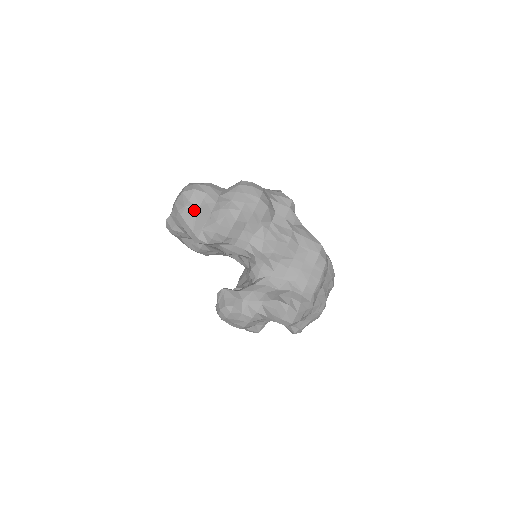
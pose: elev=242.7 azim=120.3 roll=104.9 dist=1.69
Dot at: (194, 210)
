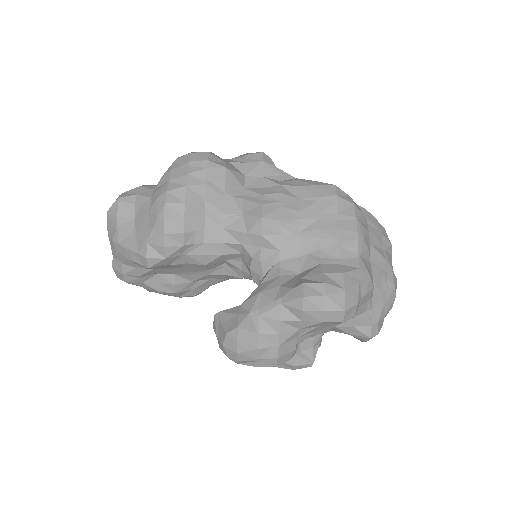
Dot at: (129, 225)
